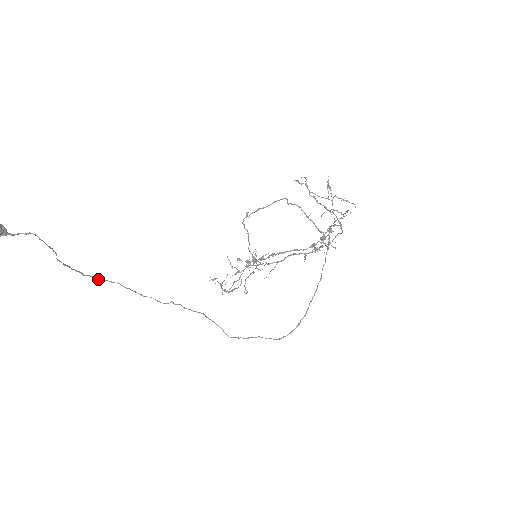
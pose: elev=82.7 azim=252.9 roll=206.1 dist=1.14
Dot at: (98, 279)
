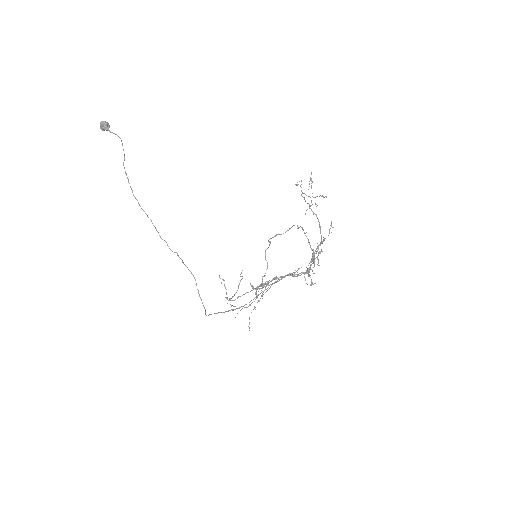
Dot at: (140, 206)
